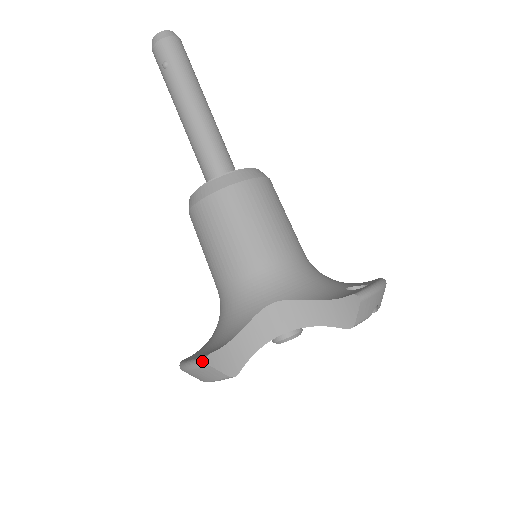
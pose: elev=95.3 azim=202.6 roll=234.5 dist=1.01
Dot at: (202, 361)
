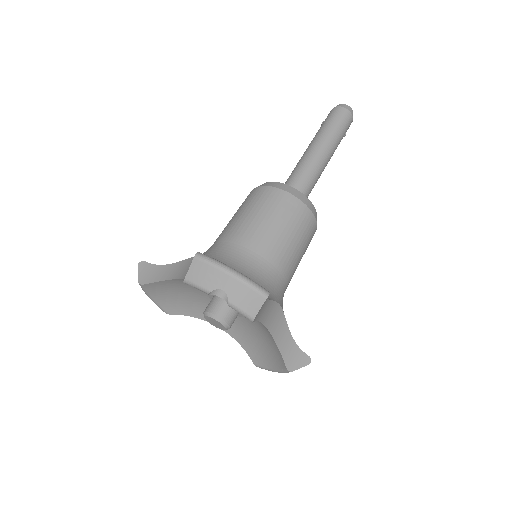
Dot at: (141, 264)
